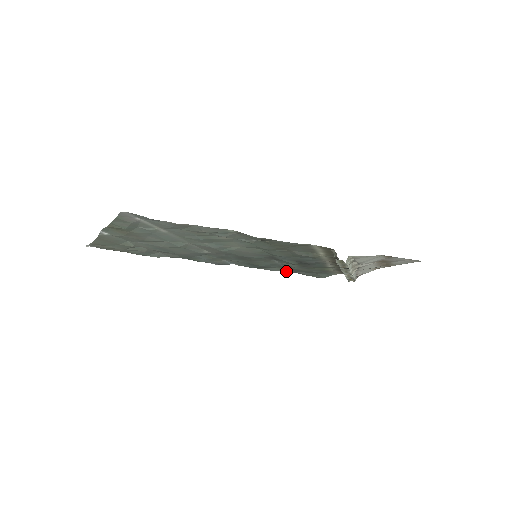
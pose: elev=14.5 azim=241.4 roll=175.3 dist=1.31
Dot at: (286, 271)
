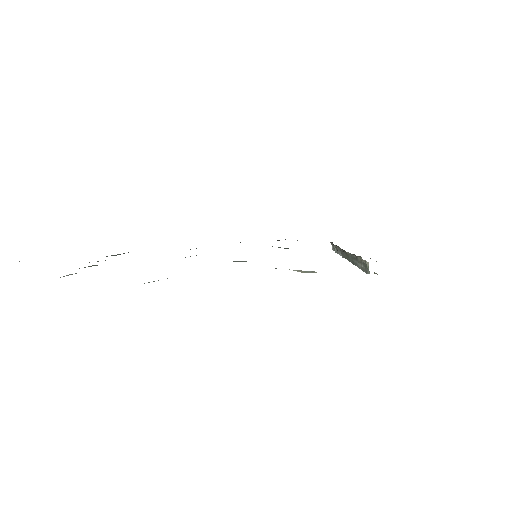
Dot at: occluded
